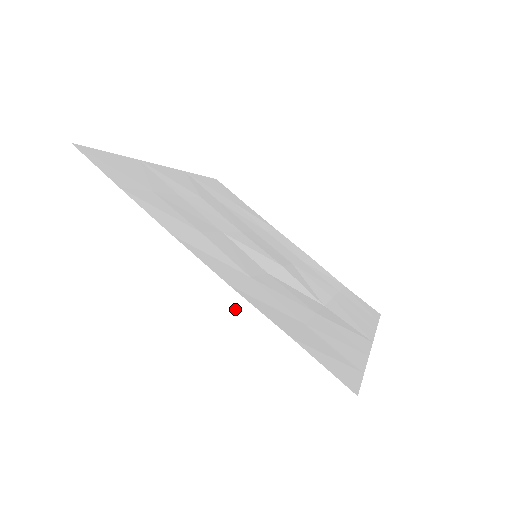
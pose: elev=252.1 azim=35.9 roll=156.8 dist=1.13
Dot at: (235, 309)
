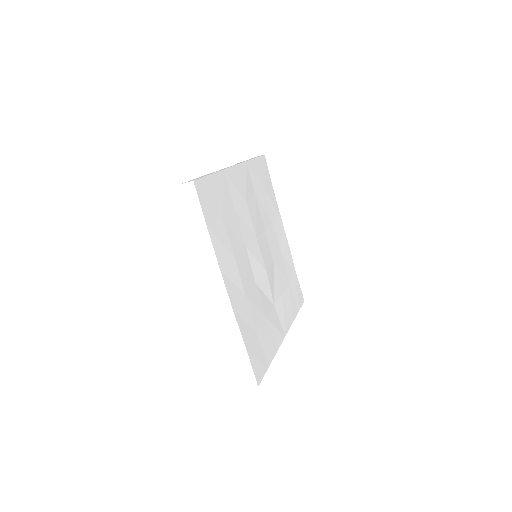
Dot at: (229, 321)
